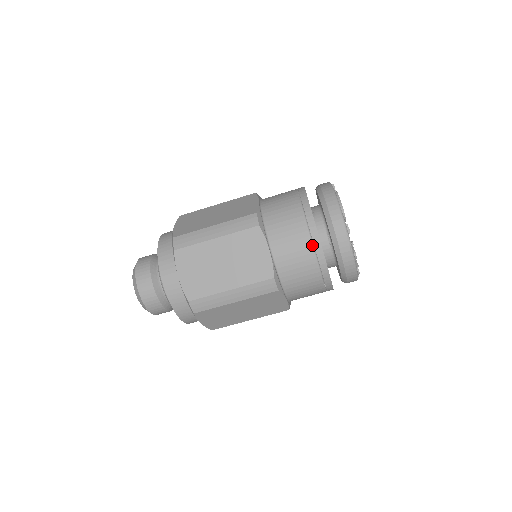
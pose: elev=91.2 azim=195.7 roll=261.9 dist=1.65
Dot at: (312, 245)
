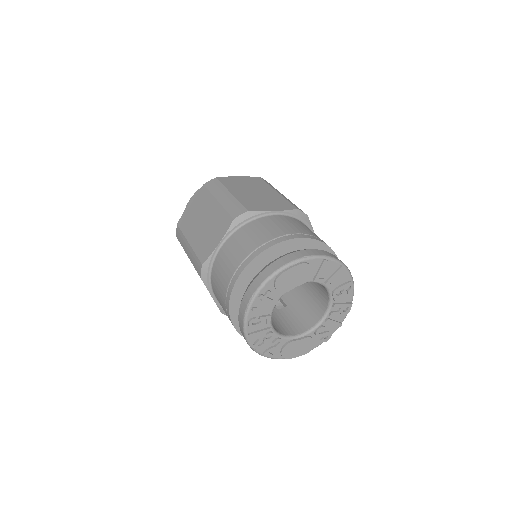
Dot at: (234, 272)
